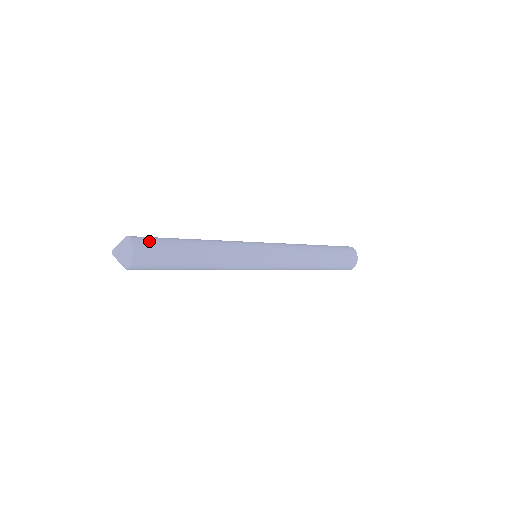
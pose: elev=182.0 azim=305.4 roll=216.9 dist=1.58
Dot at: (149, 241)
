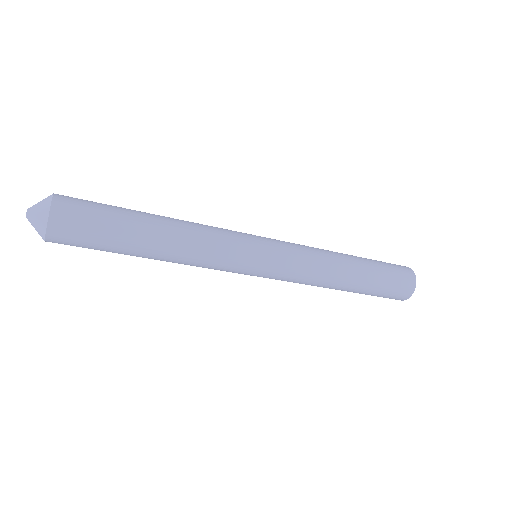
Dot at: (81, 207)
